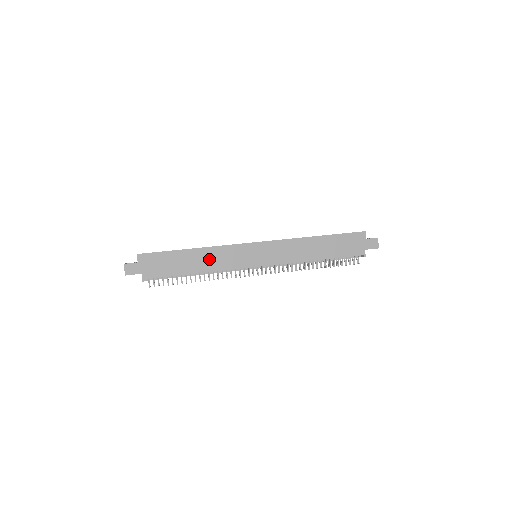
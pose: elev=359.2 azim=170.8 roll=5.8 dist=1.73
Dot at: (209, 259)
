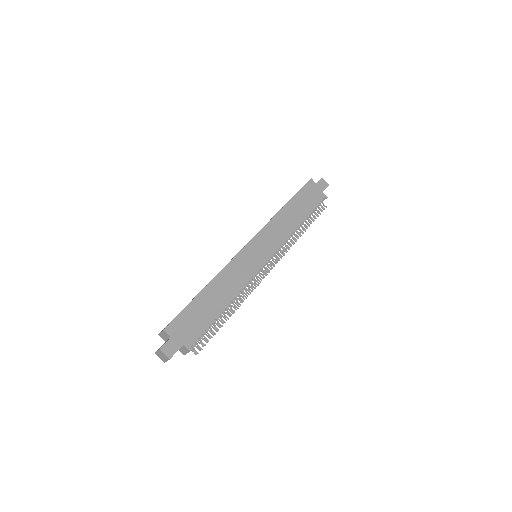
Dot at: (227, 284)
